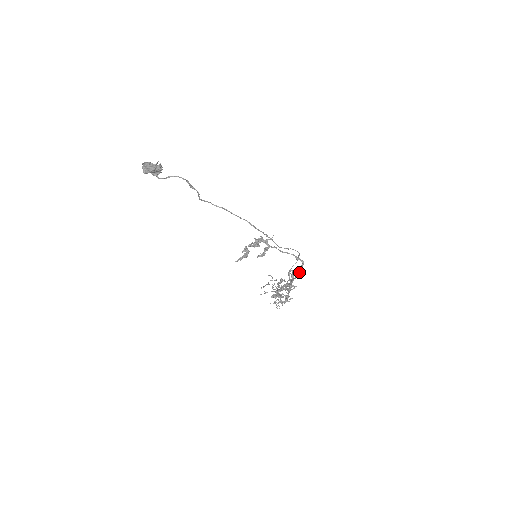
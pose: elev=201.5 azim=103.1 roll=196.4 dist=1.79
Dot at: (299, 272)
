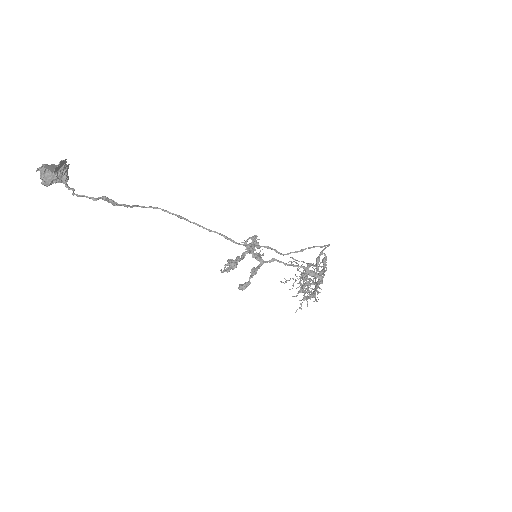
Dot at: (318, 283)
